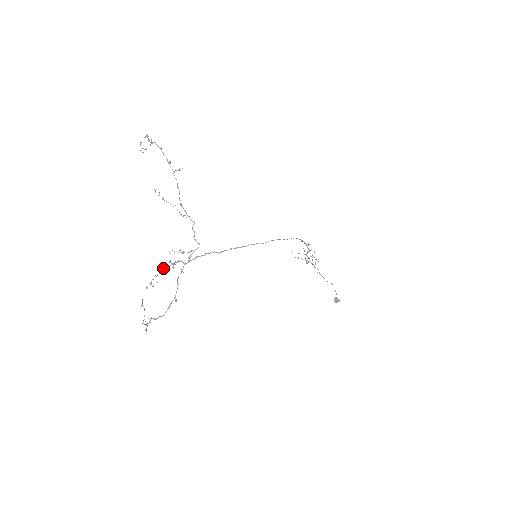
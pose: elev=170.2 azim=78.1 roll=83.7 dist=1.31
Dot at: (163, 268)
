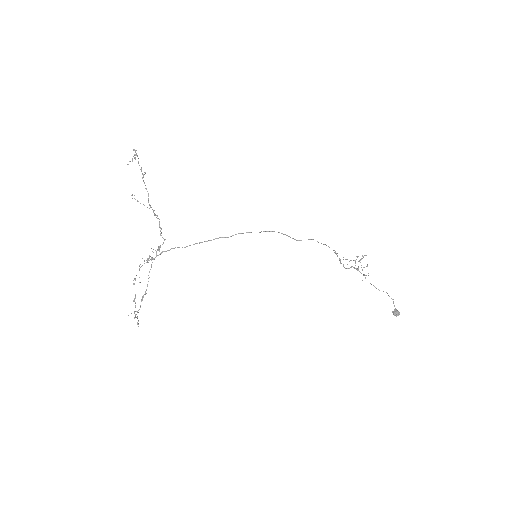
Dot at: (140, 264)
